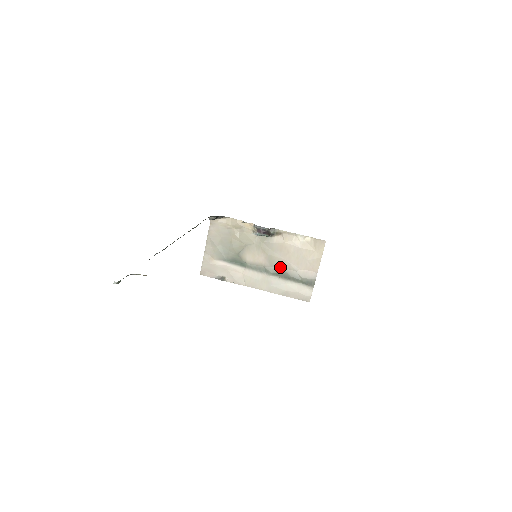
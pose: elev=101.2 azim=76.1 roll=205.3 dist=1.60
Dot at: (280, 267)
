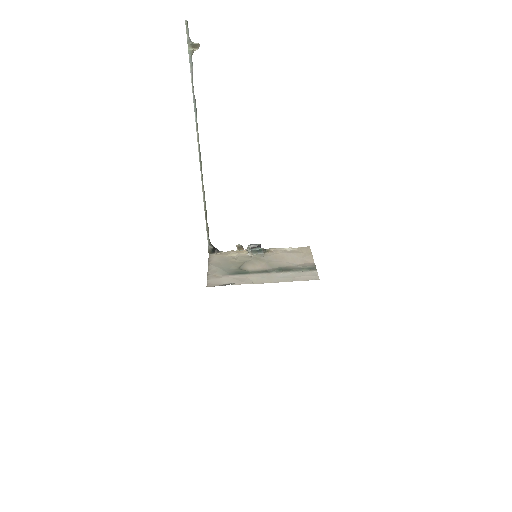
Dot at: (280, 267)
